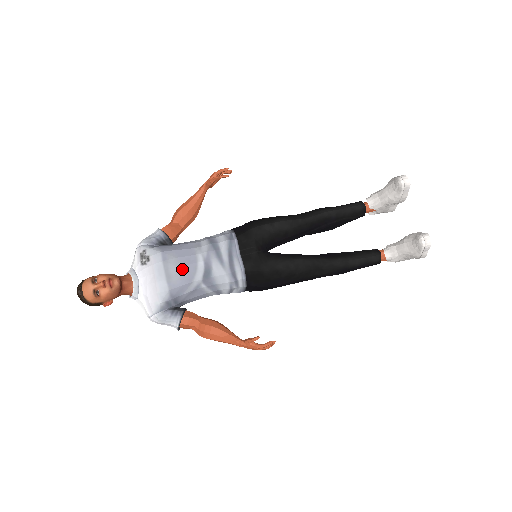
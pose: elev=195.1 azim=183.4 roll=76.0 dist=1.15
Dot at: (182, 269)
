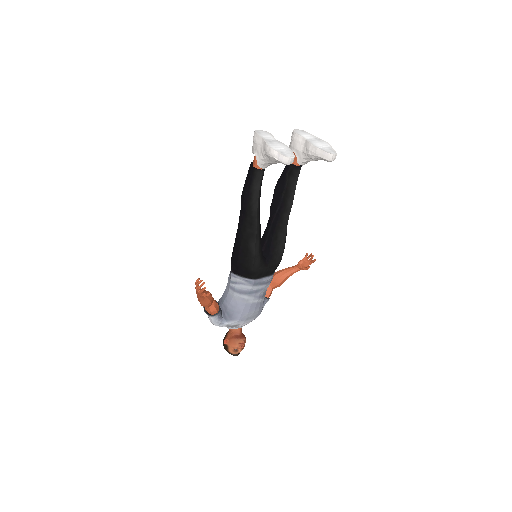
Dot at: (256, 310)
